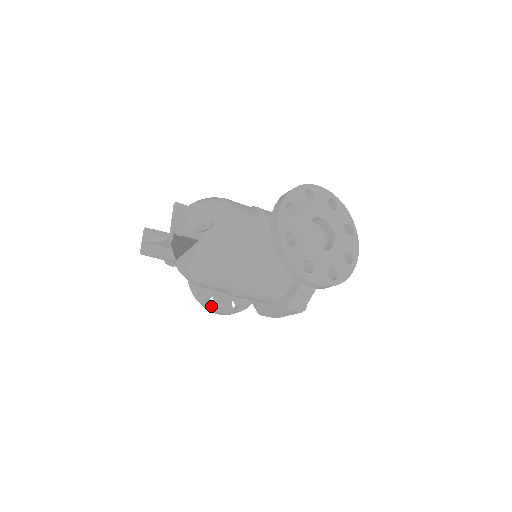
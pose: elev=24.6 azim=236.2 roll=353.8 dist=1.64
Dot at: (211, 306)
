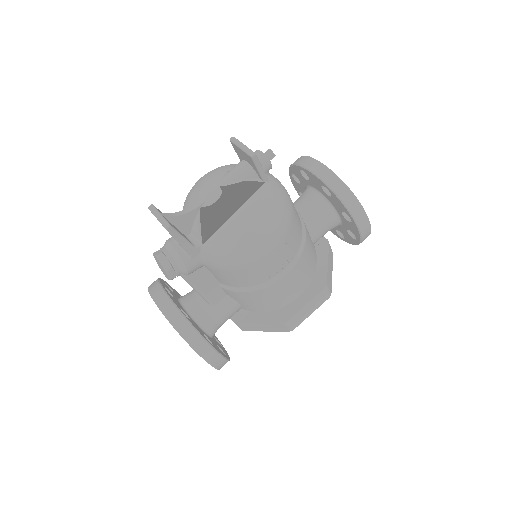
Dot at: (211, 345)
